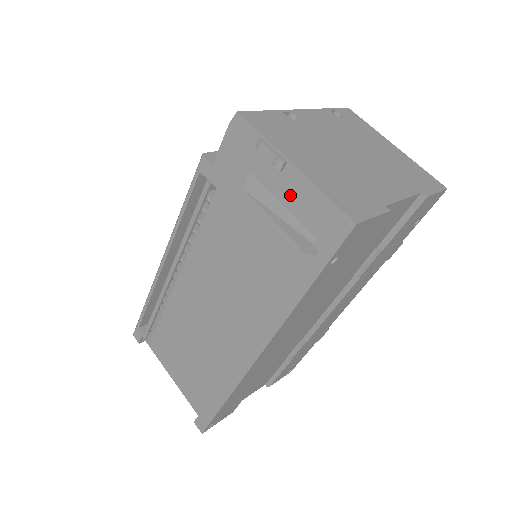
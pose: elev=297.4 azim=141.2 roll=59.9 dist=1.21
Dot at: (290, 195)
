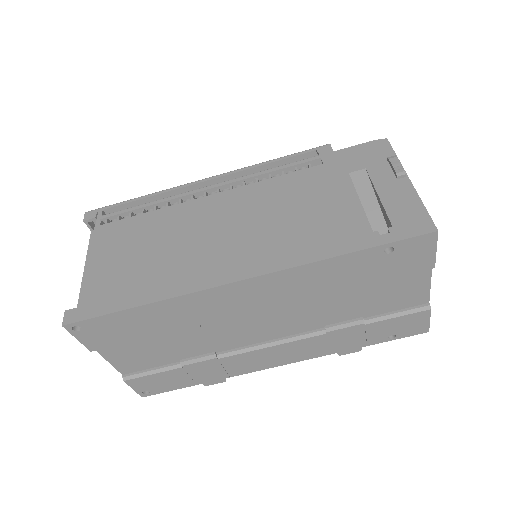
Dot at: (391, 193)
